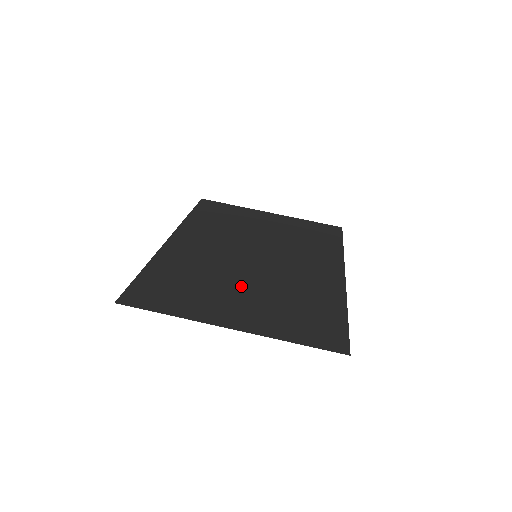
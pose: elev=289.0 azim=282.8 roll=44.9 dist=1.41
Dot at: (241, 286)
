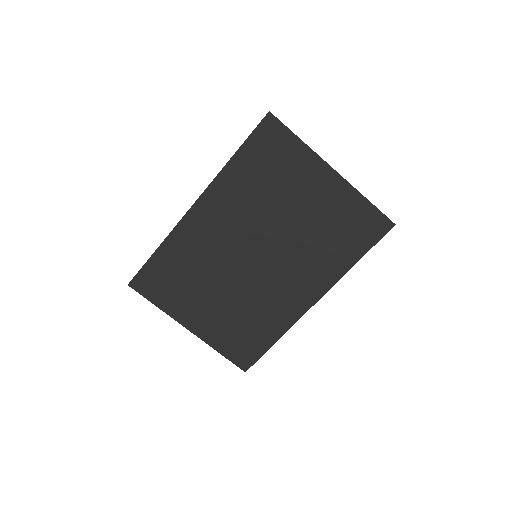
Dot at: (218, 293)
